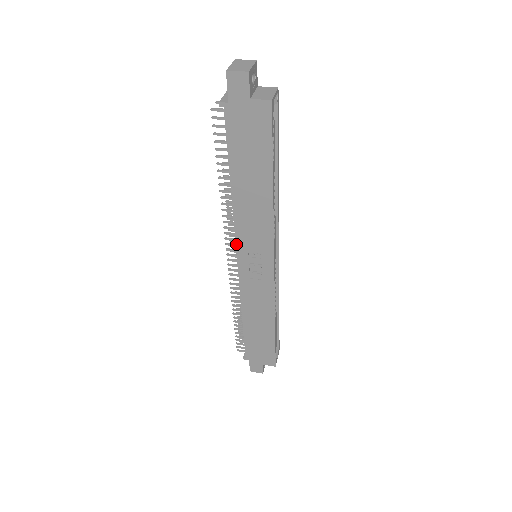
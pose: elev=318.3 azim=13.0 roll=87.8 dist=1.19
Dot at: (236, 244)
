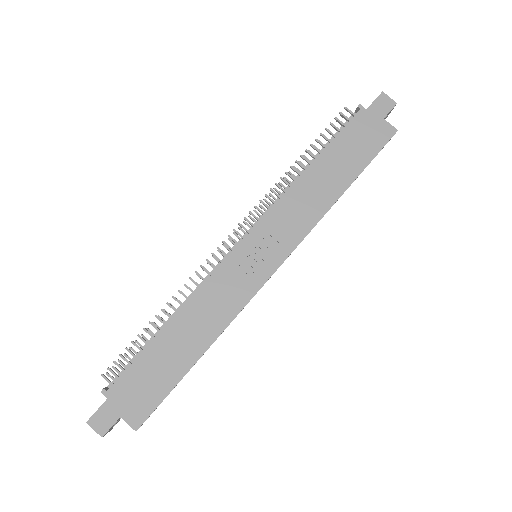
Dot at: (261, 221)
